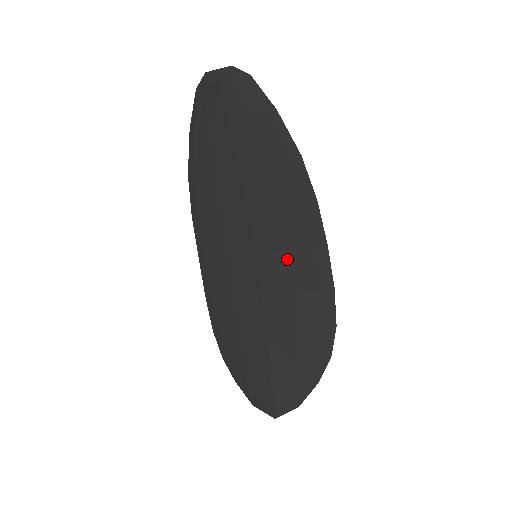
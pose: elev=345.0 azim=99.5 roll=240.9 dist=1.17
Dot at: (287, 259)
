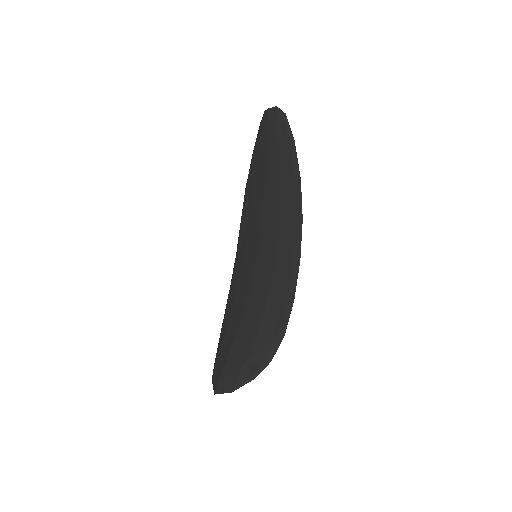
Dot at: (272, 264)
